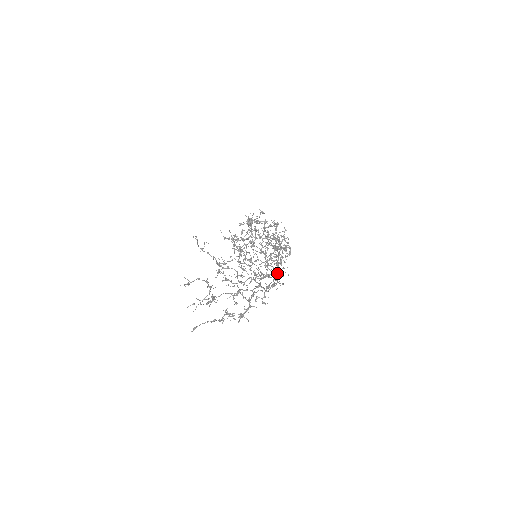
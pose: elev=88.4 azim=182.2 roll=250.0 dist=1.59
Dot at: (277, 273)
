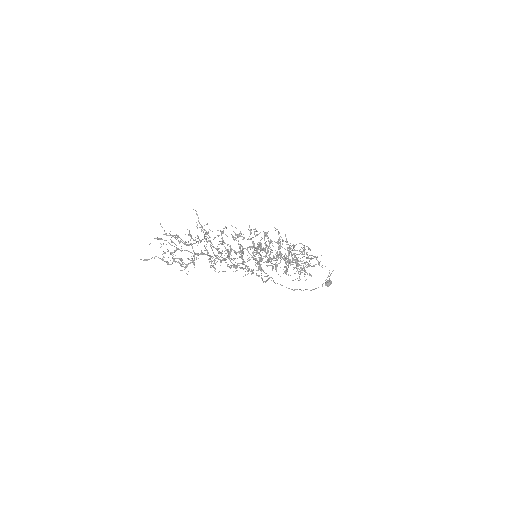
Dot at: occluded
